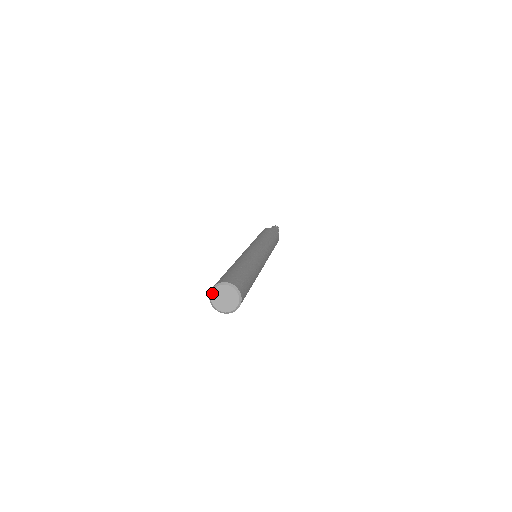
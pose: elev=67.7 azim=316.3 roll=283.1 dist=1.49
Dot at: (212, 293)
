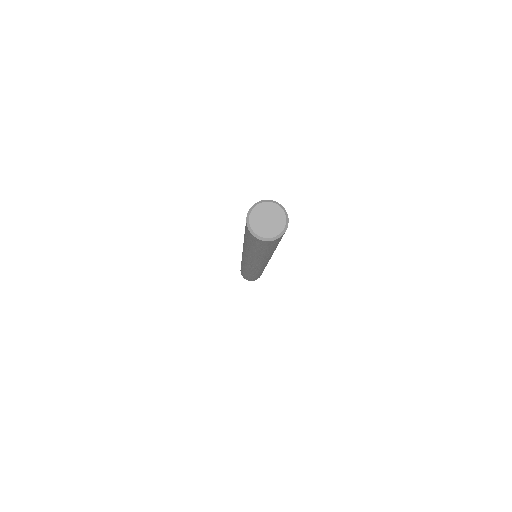
Dot at: (252, 211)
